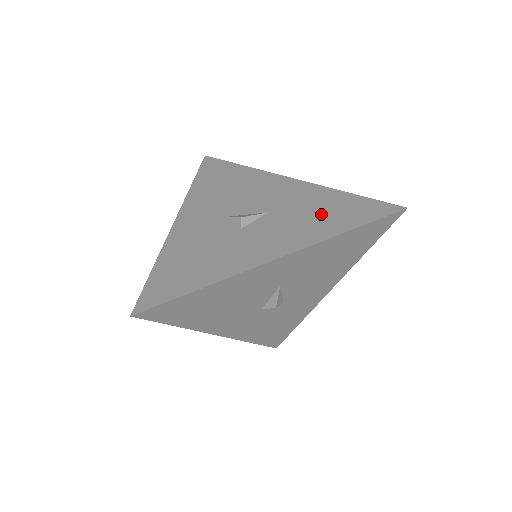
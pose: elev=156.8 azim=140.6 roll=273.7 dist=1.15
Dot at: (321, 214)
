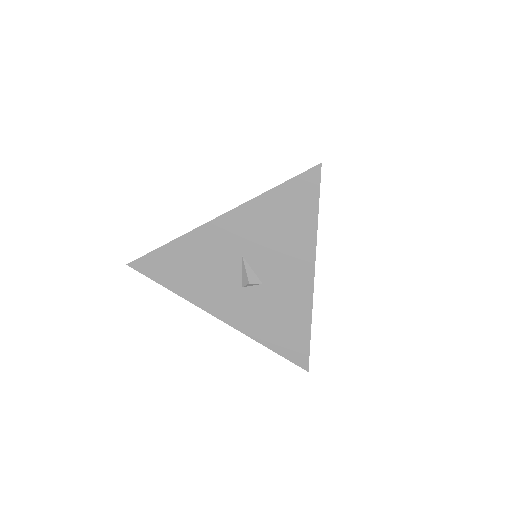
Dot at: occluded
